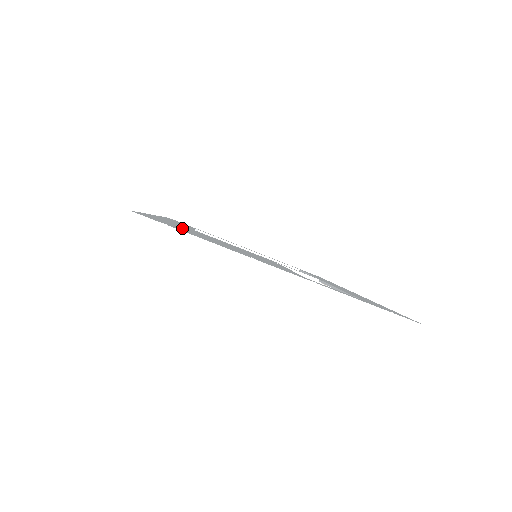
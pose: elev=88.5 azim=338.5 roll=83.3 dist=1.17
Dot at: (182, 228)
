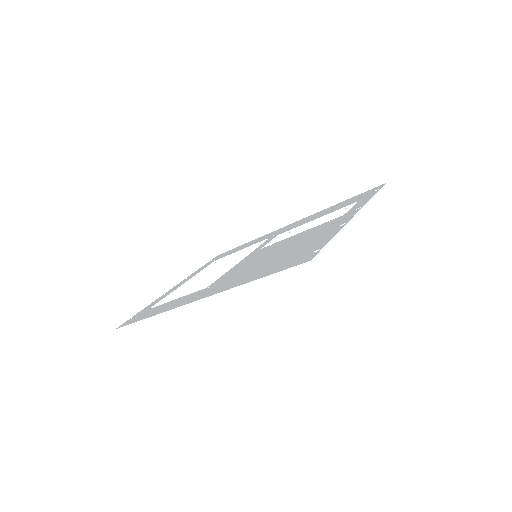
Dot at: (275, 263)
